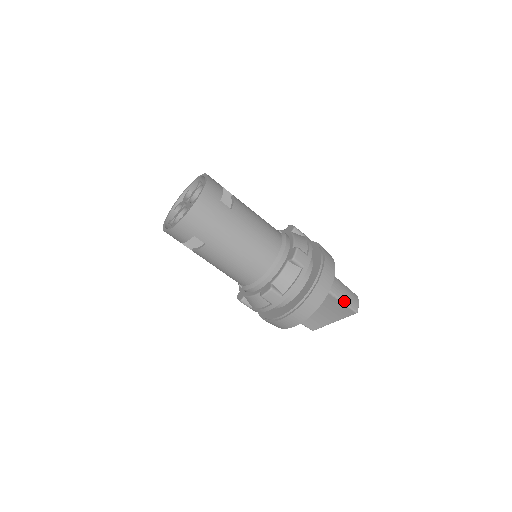
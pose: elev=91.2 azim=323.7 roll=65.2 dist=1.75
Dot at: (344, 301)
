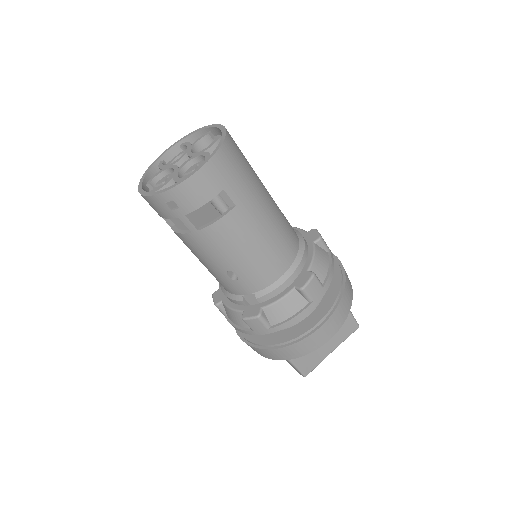
Dot at: occluded
